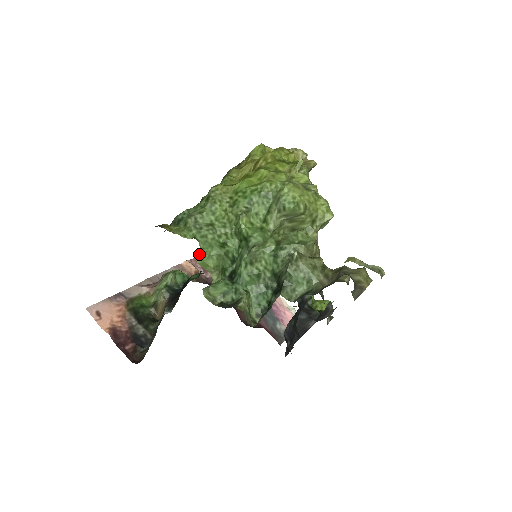
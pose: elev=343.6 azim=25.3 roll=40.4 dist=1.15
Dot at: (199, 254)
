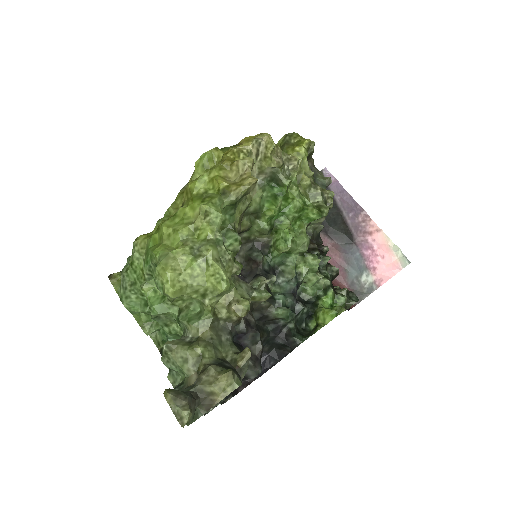
Dot at: occluded
